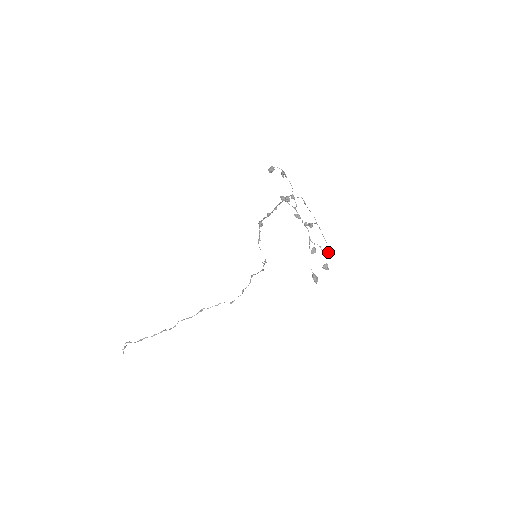
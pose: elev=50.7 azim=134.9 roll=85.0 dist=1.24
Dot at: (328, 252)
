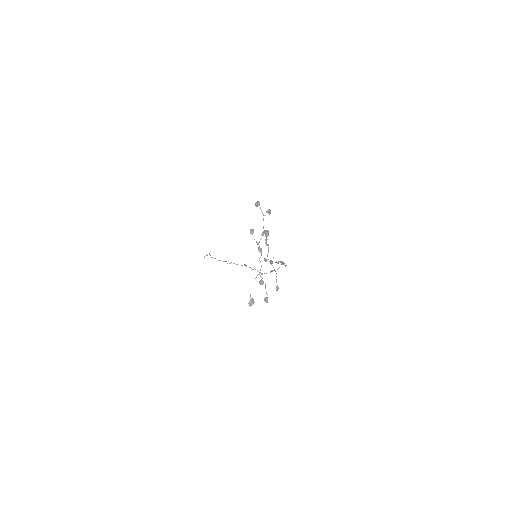
Dot at: (277, 290)
